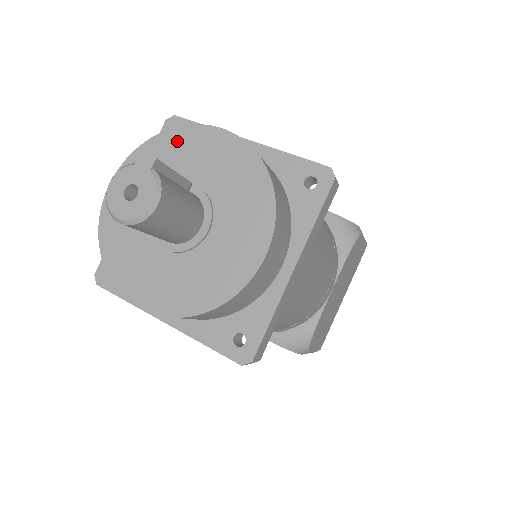
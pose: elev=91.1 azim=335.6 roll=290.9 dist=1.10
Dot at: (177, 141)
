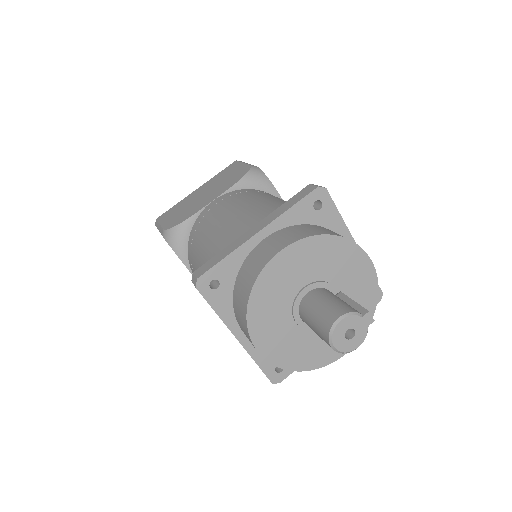
Dot at: (343, 250)
